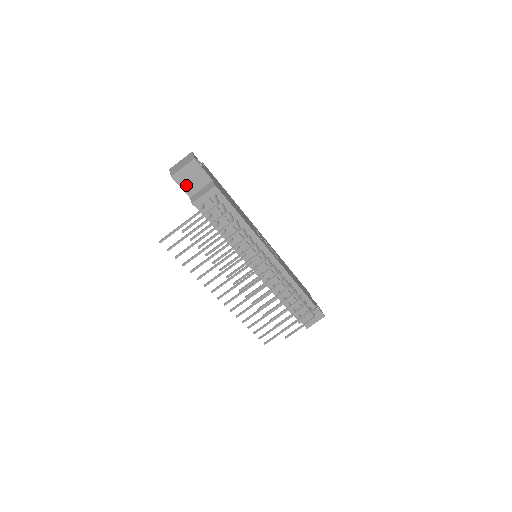
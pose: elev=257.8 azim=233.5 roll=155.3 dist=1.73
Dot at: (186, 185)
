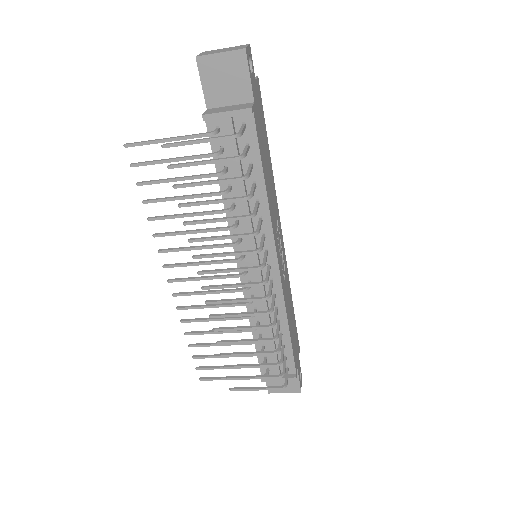
Dot at: (211, 85)
